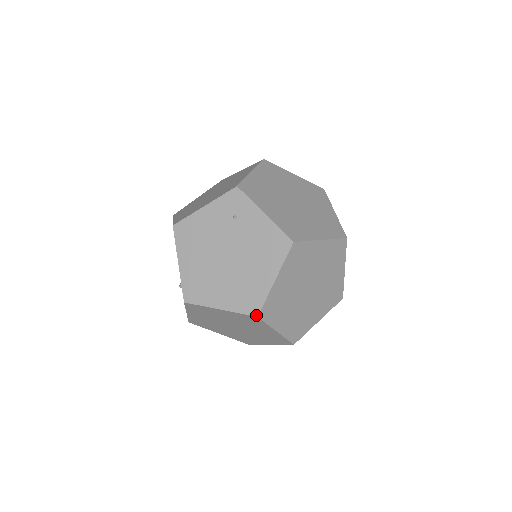
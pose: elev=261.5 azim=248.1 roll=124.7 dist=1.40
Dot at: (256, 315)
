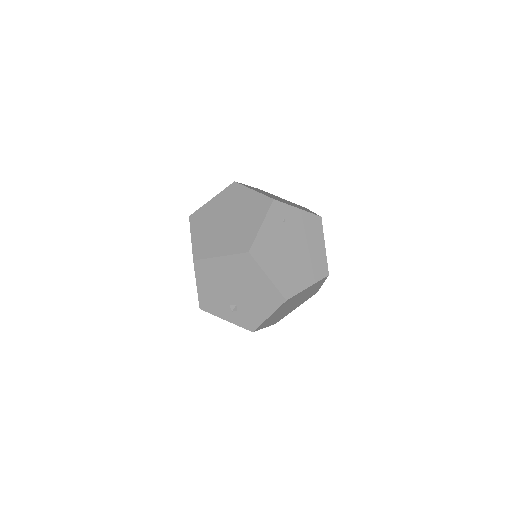
Dot at: (328, 275)
